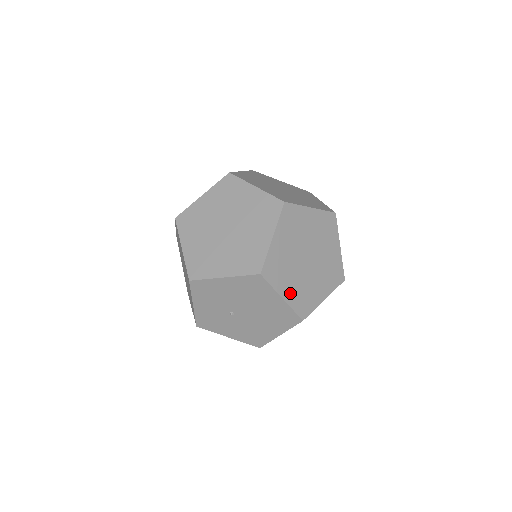
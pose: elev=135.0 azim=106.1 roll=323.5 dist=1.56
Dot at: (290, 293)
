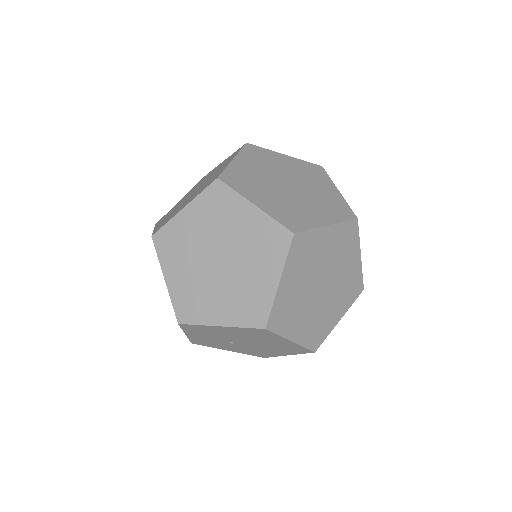
Dot at: (301, 332)
